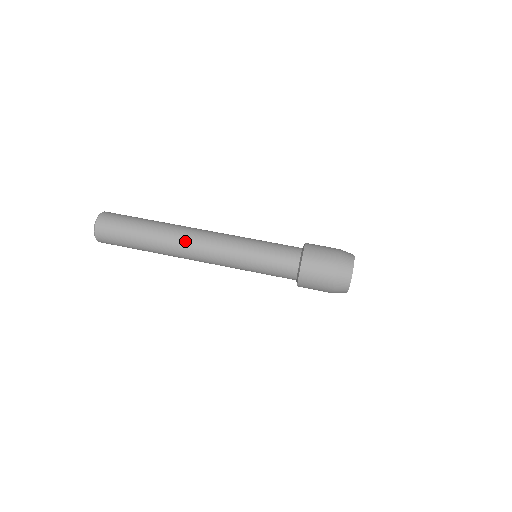
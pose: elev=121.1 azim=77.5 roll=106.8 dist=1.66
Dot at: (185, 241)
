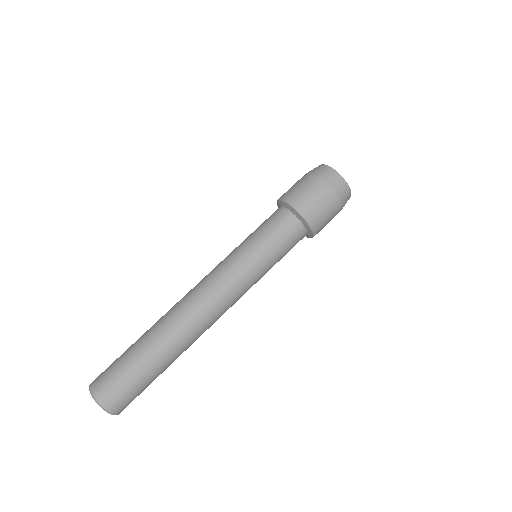
Dot at: (204, 327)
